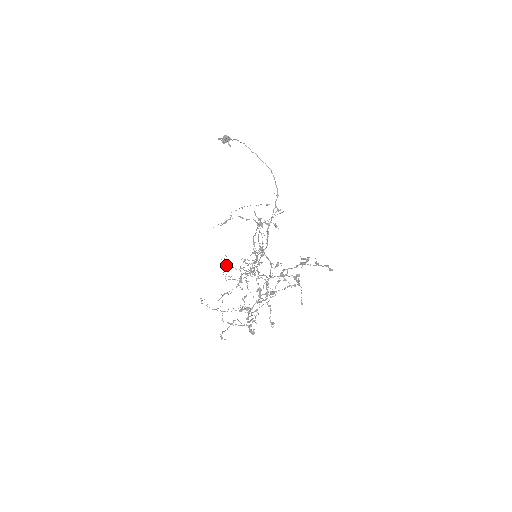
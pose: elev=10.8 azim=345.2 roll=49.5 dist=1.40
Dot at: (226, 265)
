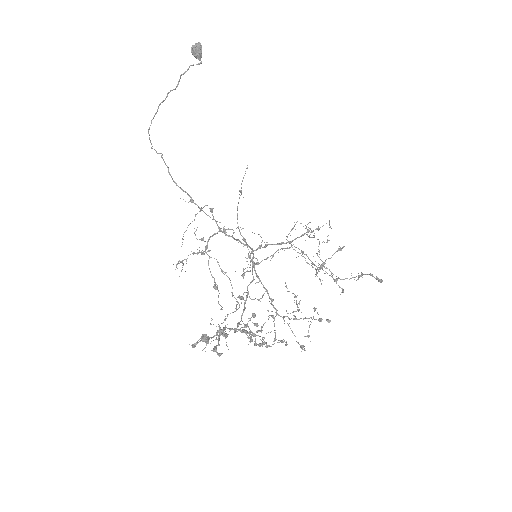
Dot at: (257, 264)
